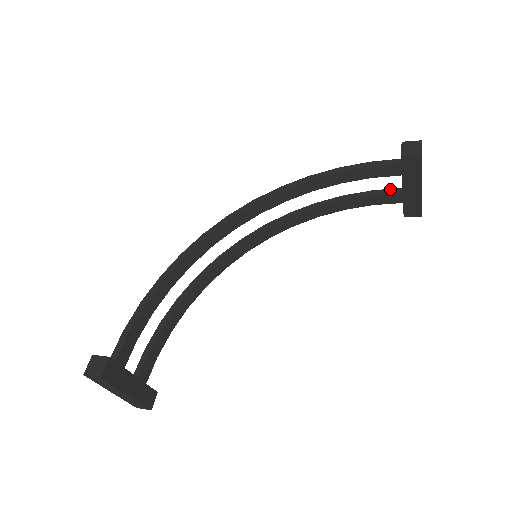
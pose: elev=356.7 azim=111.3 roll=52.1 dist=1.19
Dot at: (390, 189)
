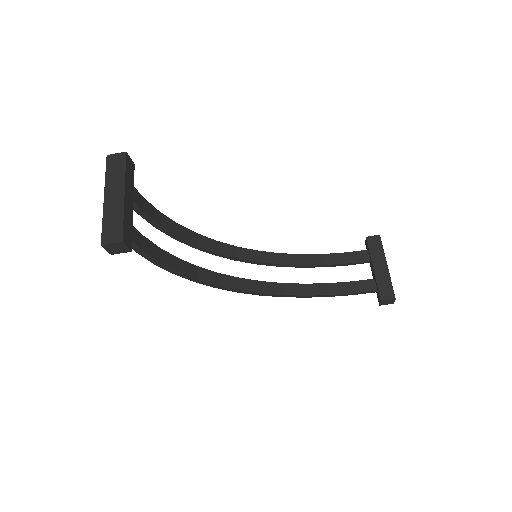
Dot at: (364, 281)
